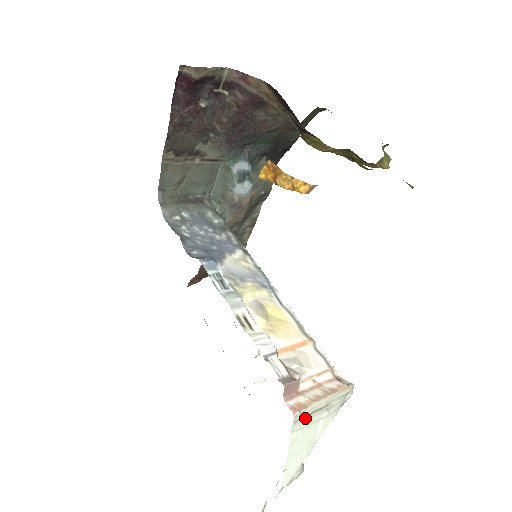
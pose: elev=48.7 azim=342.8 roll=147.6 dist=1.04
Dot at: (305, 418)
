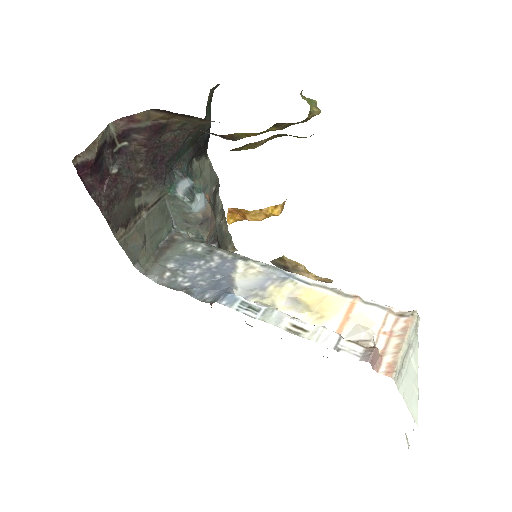
Dot at: (401, 371)
